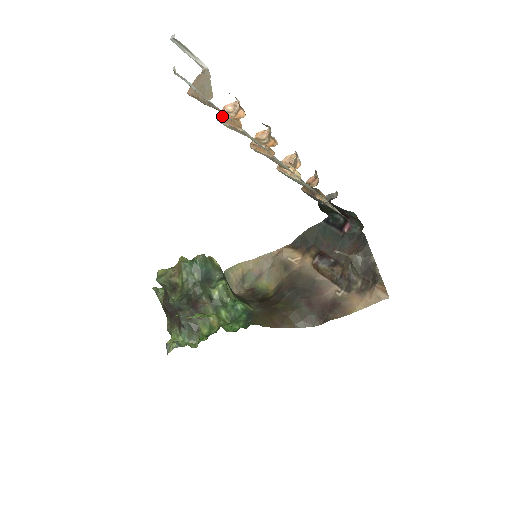
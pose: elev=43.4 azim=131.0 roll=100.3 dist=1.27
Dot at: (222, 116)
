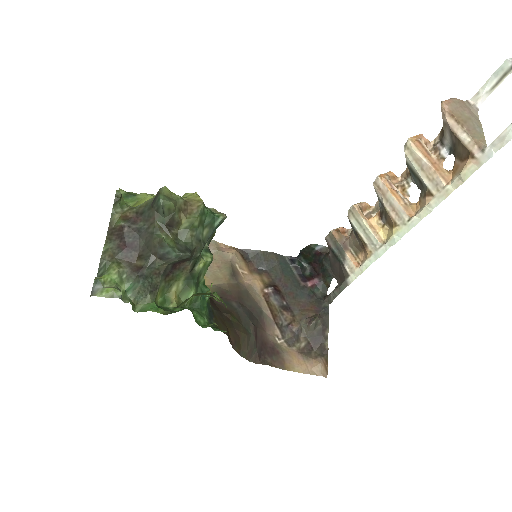
Dot at: (424, 145)
